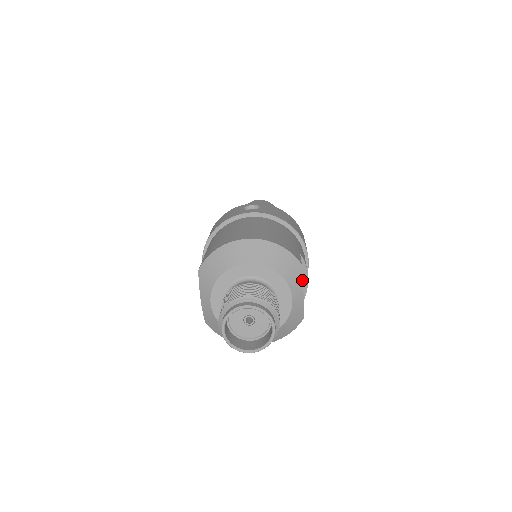
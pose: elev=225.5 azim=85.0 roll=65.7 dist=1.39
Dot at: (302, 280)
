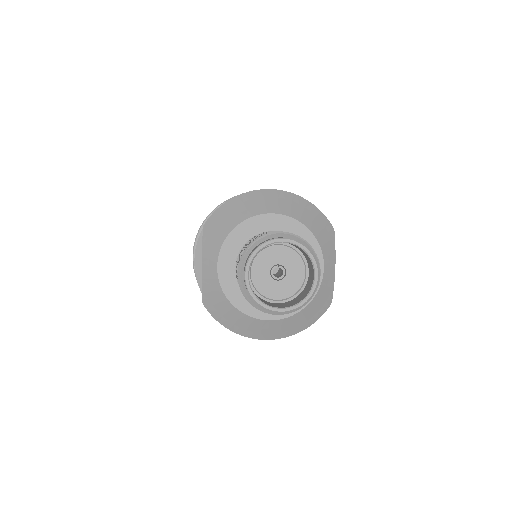
Dot at: occluded
